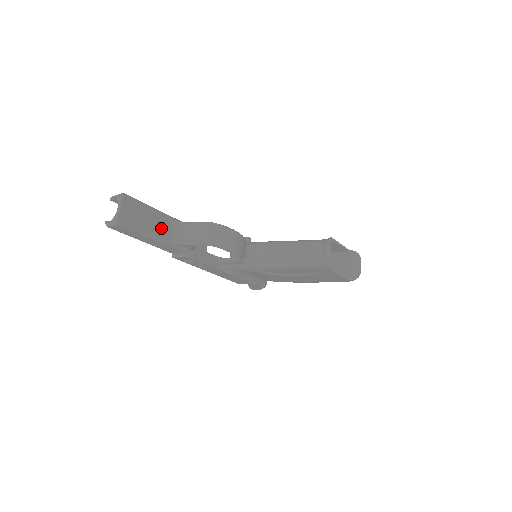
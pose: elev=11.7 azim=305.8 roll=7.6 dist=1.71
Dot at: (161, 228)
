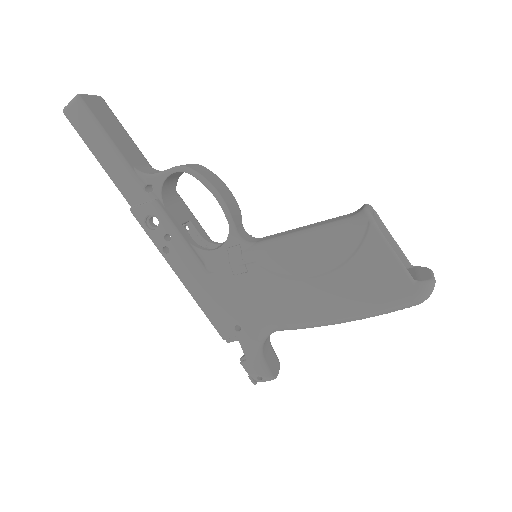
Dot at: (129, 152)
